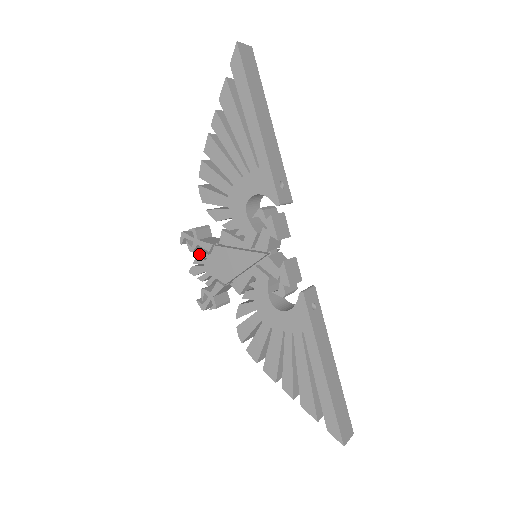
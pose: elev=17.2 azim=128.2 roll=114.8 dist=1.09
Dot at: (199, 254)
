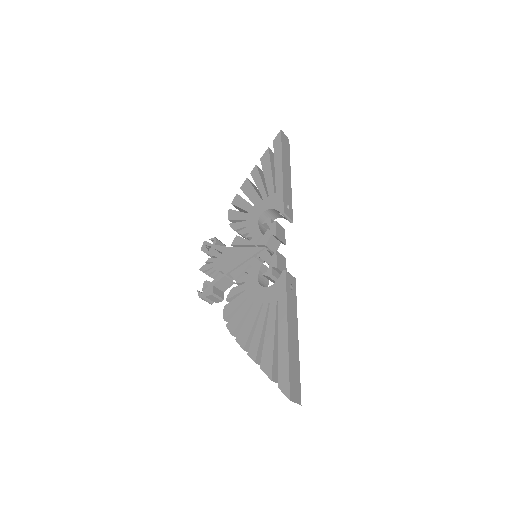
Dot at: (213, 255)
